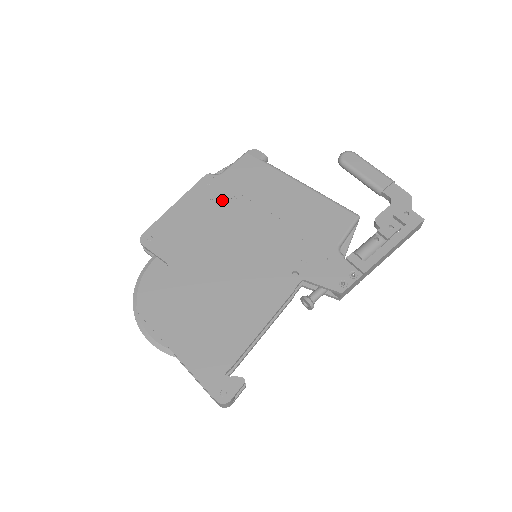
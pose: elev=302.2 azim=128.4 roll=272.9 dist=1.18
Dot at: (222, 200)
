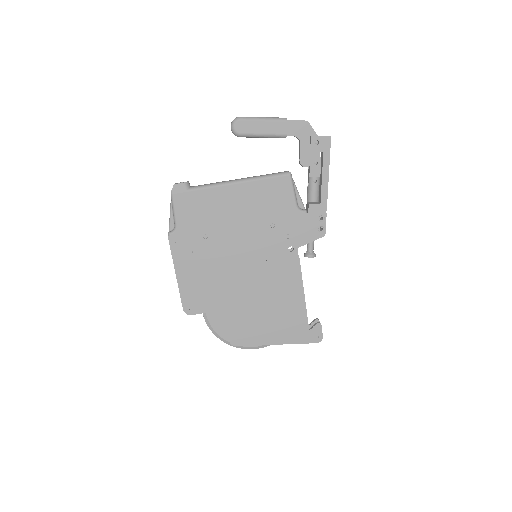
Dot at: (200, 245)
